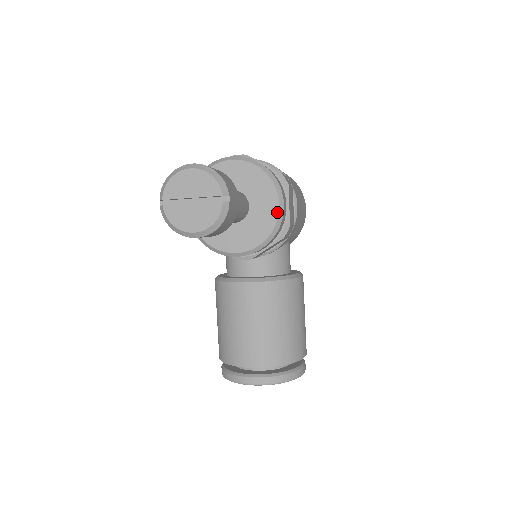
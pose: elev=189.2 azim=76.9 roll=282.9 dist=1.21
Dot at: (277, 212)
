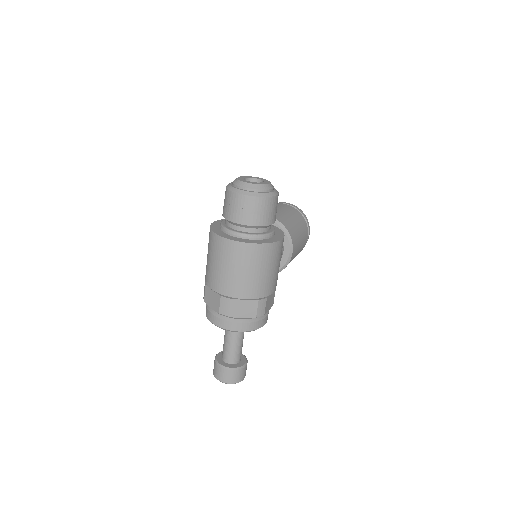
Dot at: occluded
